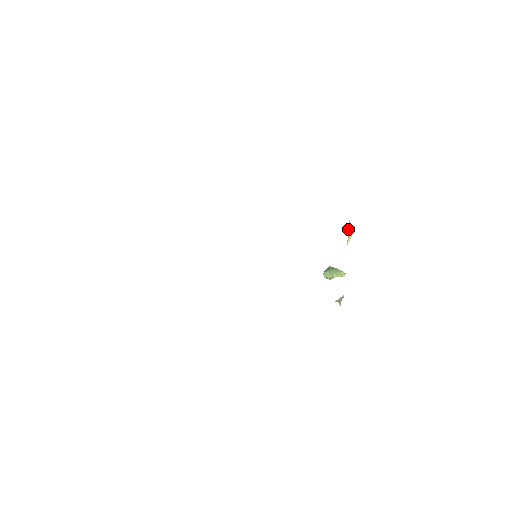
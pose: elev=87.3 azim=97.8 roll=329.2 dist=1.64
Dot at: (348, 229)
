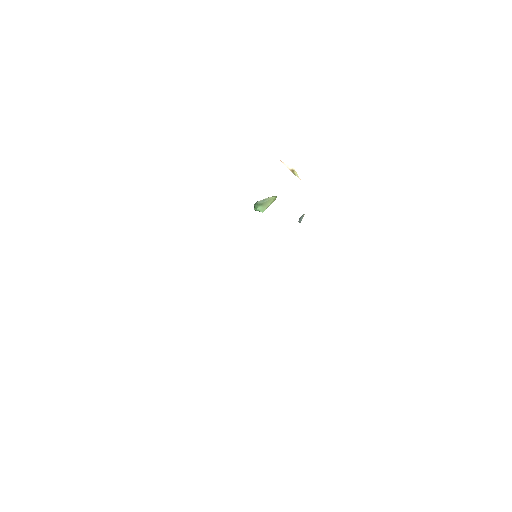
Dot at: occluded
